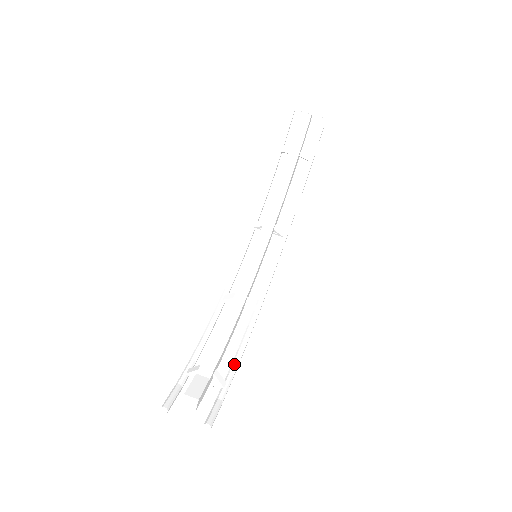
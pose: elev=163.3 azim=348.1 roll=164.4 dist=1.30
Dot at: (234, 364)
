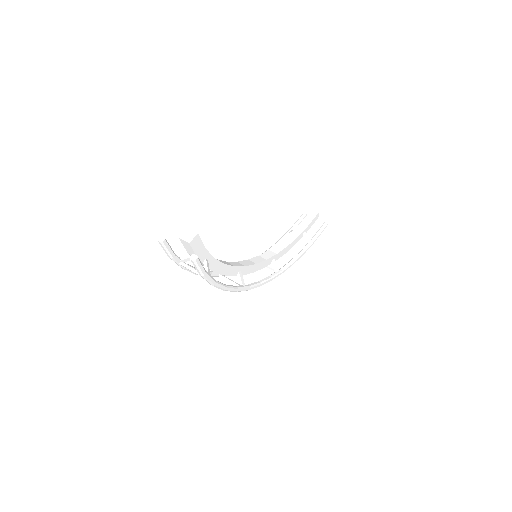
Dot at: occluded
